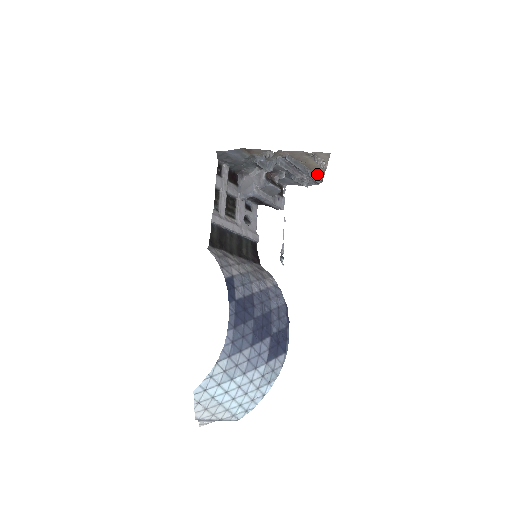
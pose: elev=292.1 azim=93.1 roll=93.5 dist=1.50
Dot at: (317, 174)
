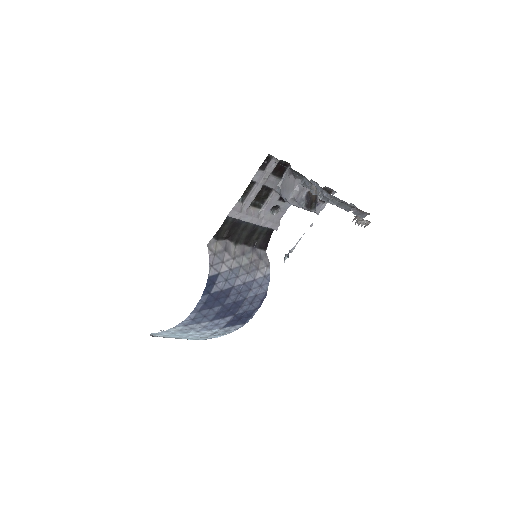
Dot at: occluded
